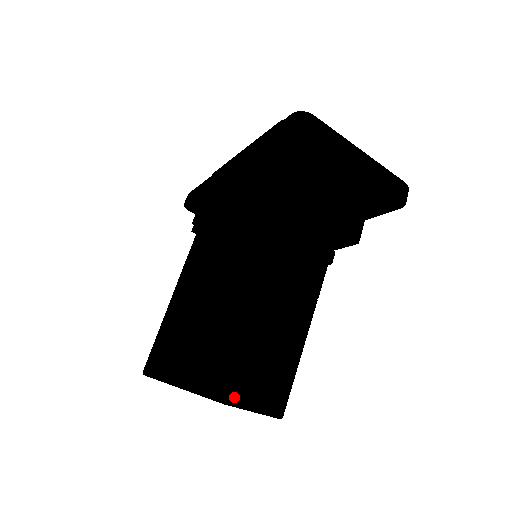
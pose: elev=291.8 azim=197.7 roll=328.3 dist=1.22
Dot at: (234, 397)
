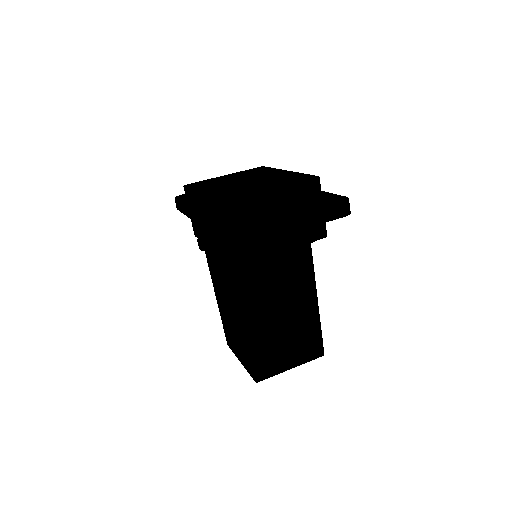
Dot at: (289, 368)
